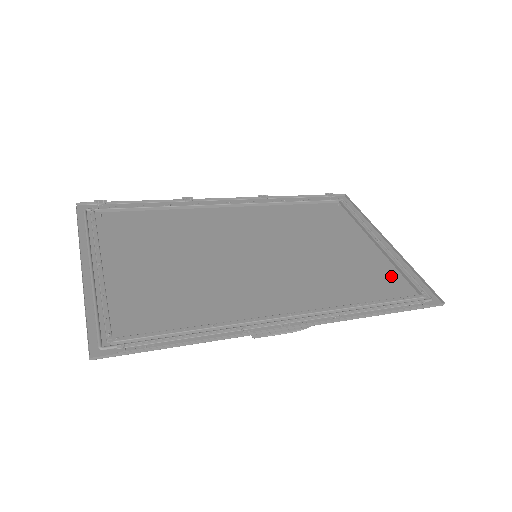
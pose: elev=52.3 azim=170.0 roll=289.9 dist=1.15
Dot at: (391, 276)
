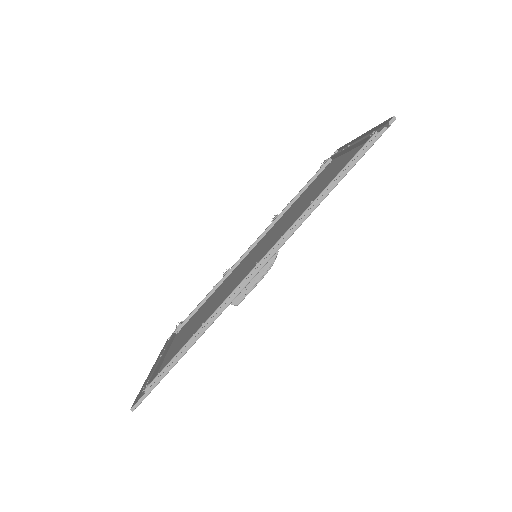
Dot at: occluded
